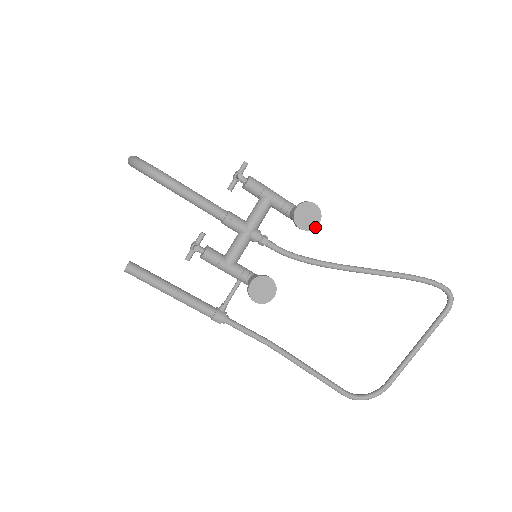
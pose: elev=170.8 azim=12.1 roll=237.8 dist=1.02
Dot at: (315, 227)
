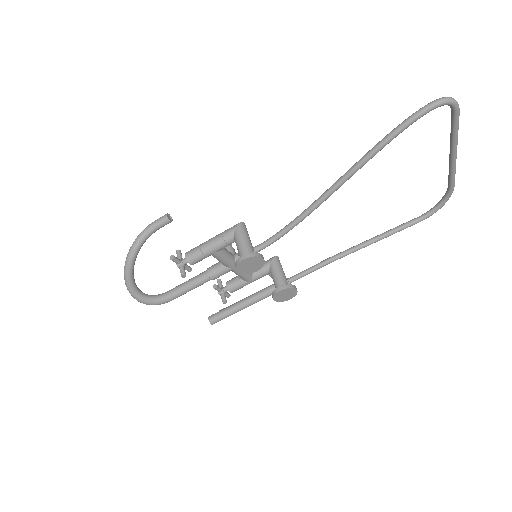
Dot at: (264, 262)
